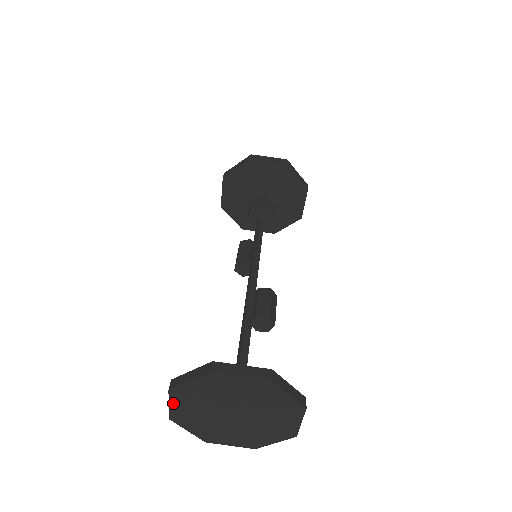
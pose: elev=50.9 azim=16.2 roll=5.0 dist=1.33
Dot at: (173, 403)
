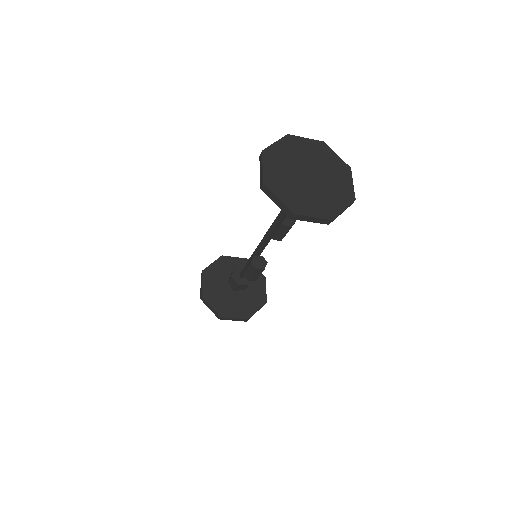
Dot at: (277, 195)
